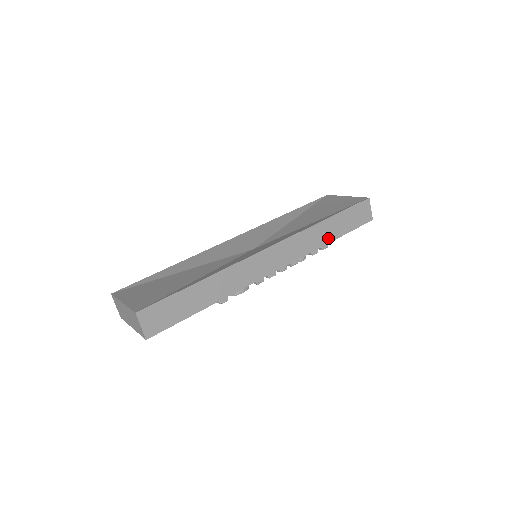
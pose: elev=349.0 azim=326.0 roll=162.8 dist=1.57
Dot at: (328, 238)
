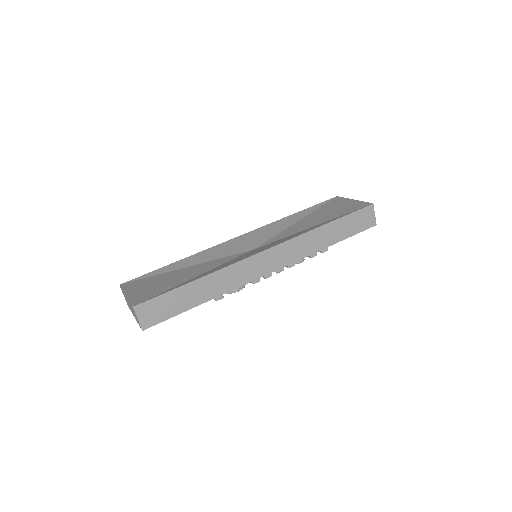
Dot at: (327, 242)
